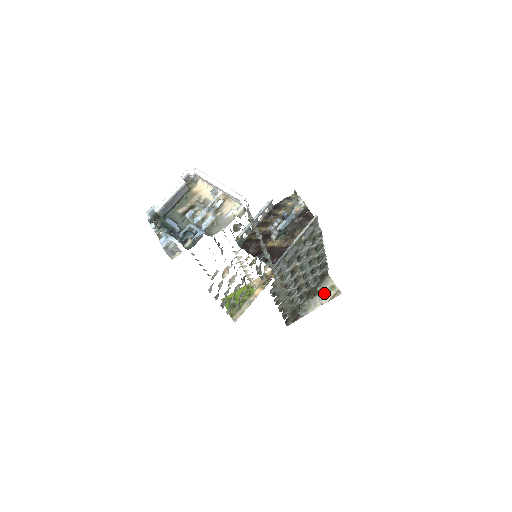
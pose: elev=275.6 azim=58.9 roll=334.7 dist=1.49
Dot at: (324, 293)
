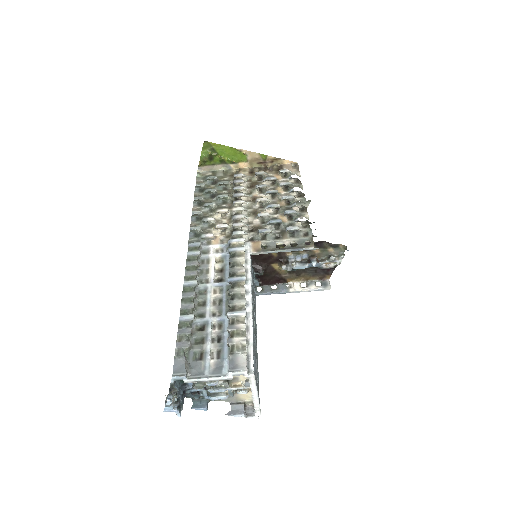
Dot at: occluded
